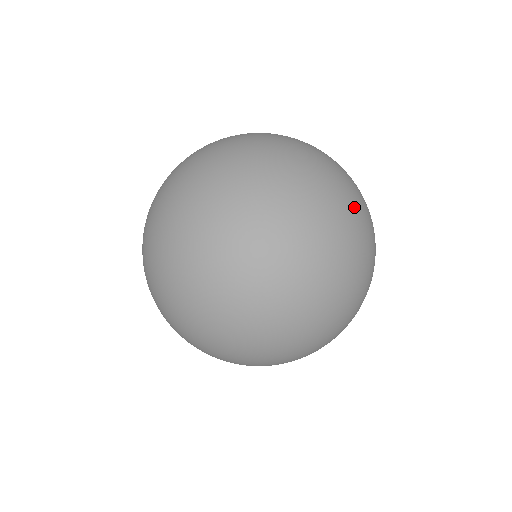
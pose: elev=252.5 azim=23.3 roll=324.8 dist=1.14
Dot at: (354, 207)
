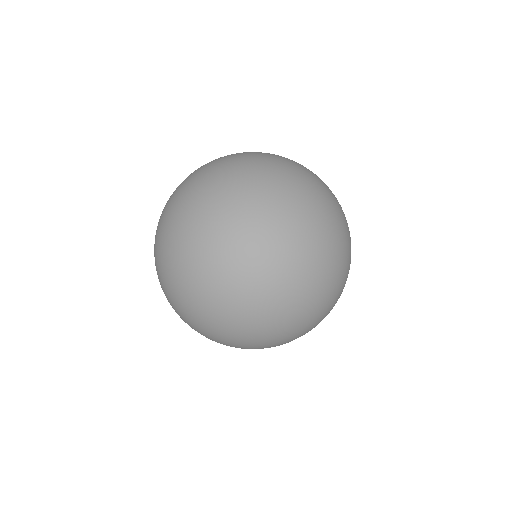
Dot at: occluded
